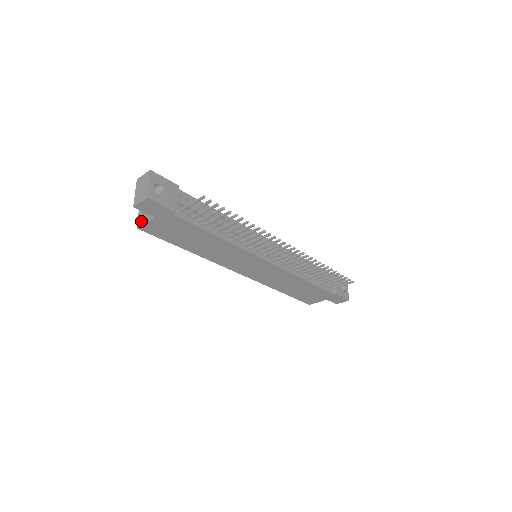
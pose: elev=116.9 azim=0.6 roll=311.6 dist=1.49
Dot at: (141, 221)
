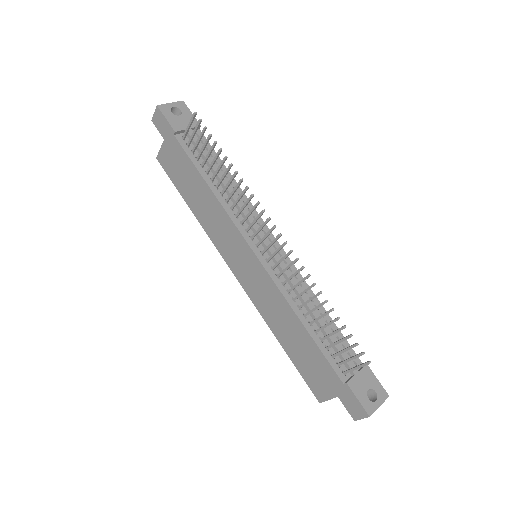
Dot at: occluded
